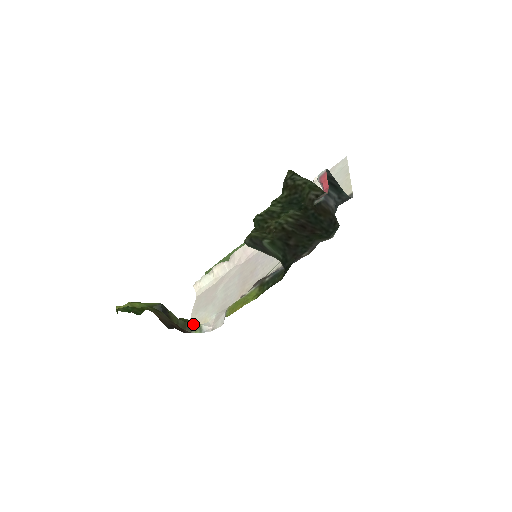
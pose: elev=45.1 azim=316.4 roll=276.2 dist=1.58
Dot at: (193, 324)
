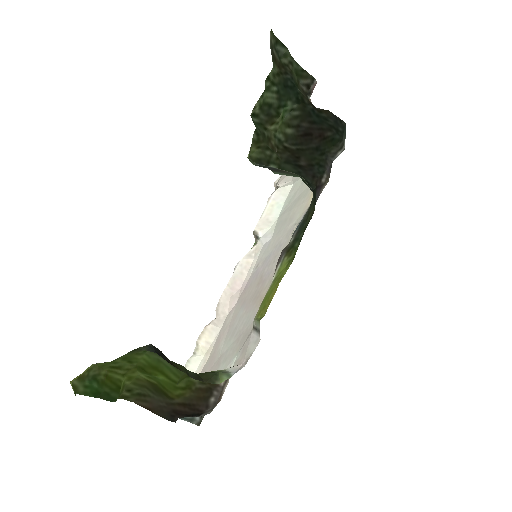
Dot at: (211, 372)
